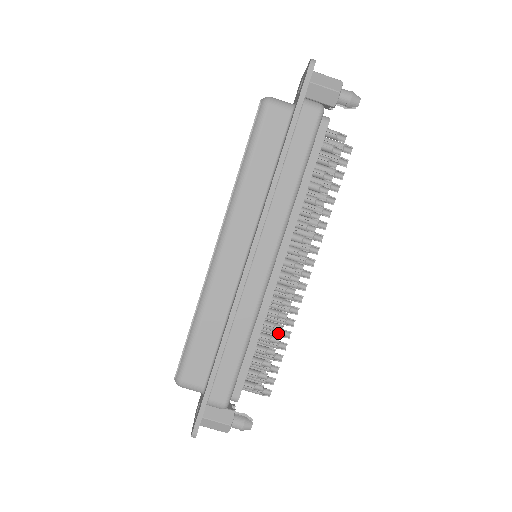
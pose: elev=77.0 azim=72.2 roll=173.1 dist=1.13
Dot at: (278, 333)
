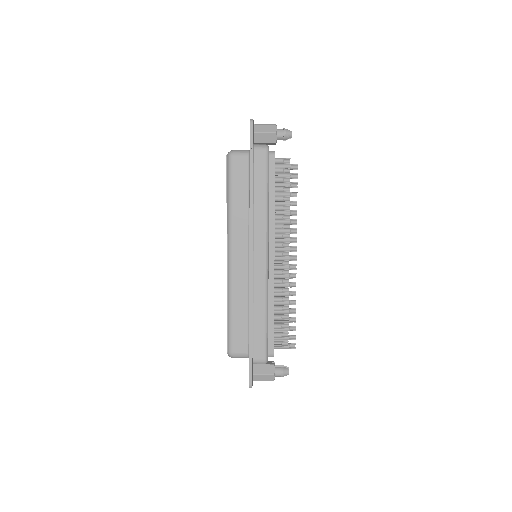
Dot at: (287, 303)
